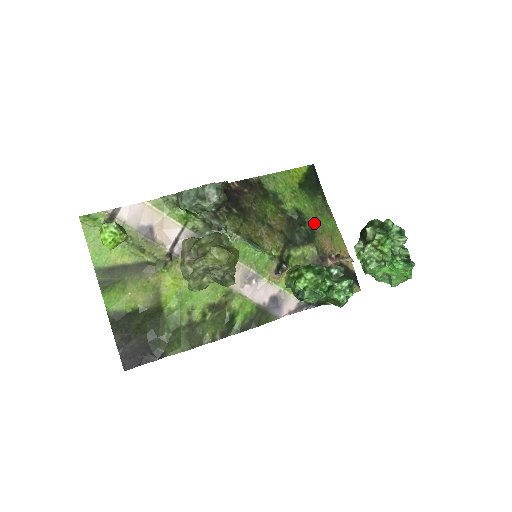
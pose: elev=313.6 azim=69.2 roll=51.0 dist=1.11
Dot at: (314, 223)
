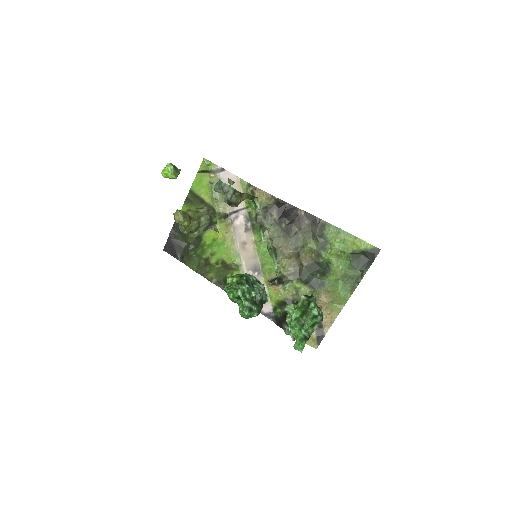
Dot at: (331, 281)
